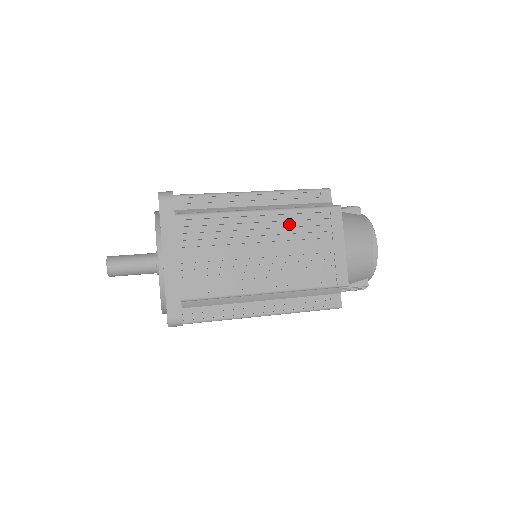
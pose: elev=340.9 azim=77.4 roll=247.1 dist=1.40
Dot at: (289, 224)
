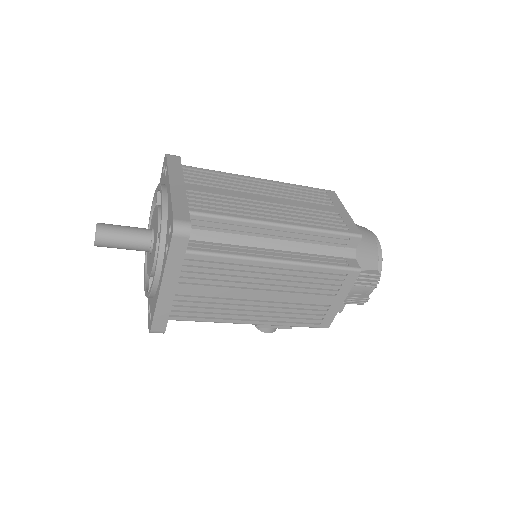
Dot at: (290, 190)
